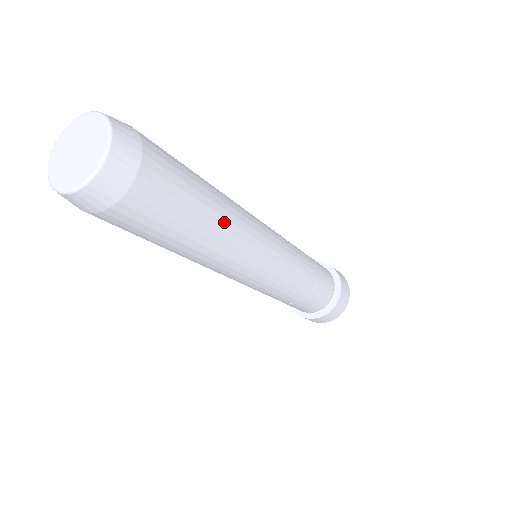
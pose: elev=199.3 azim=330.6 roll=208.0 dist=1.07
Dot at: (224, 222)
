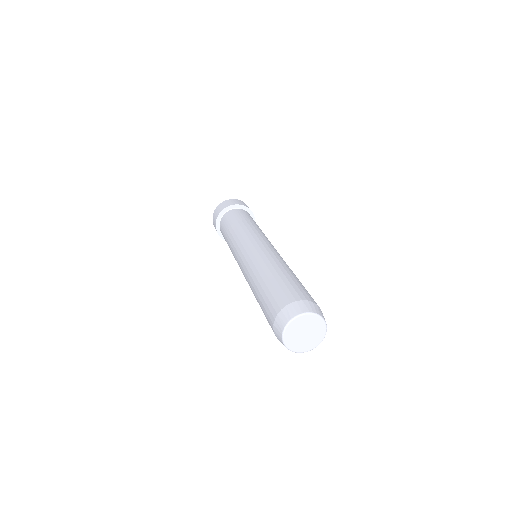
Dot at: occluded
